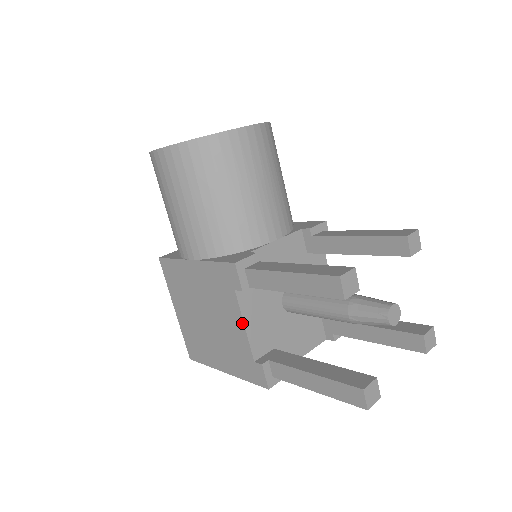
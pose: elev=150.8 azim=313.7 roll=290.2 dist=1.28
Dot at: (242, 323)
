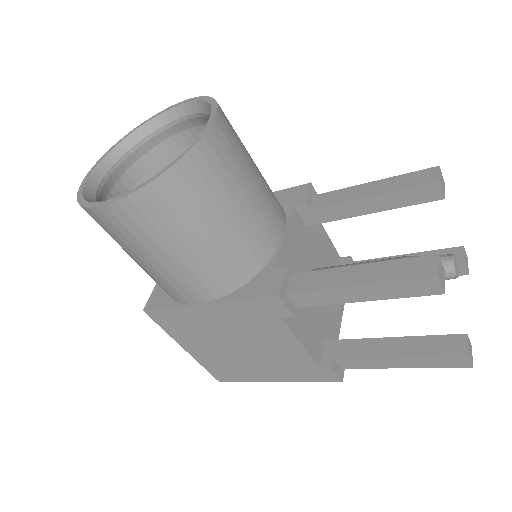
Dot at: (297, 342)
